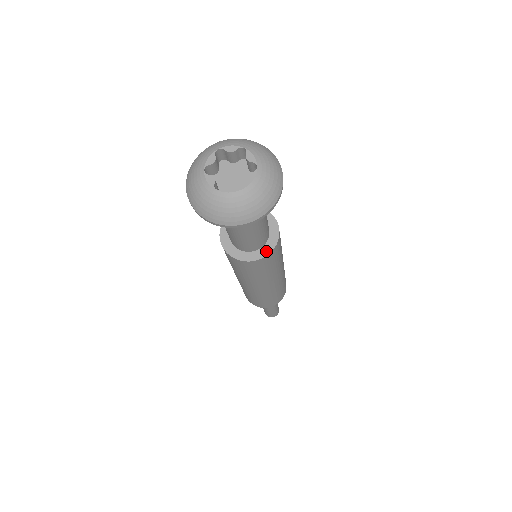
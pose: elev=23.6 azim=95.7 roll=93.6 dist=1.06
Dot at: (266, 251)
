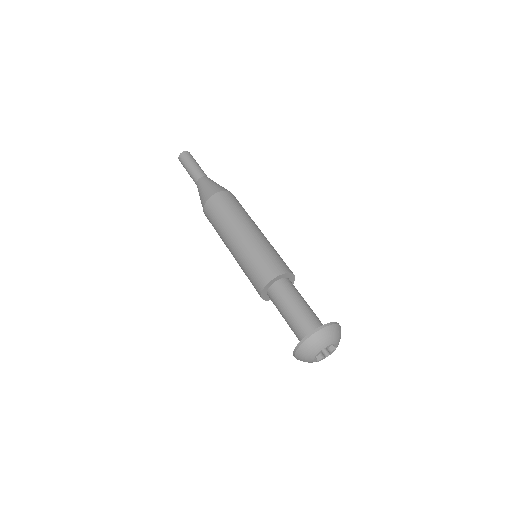
Dot at: occluded
